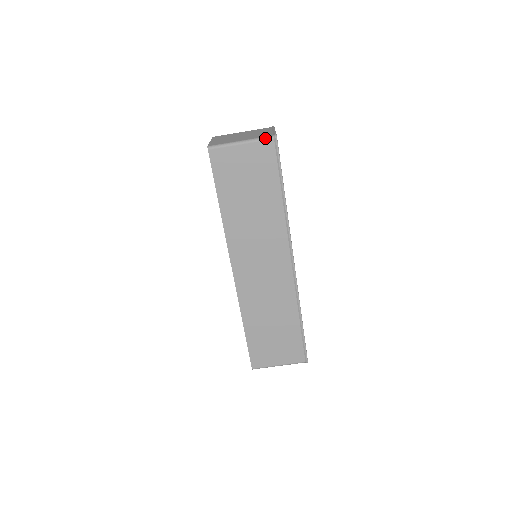
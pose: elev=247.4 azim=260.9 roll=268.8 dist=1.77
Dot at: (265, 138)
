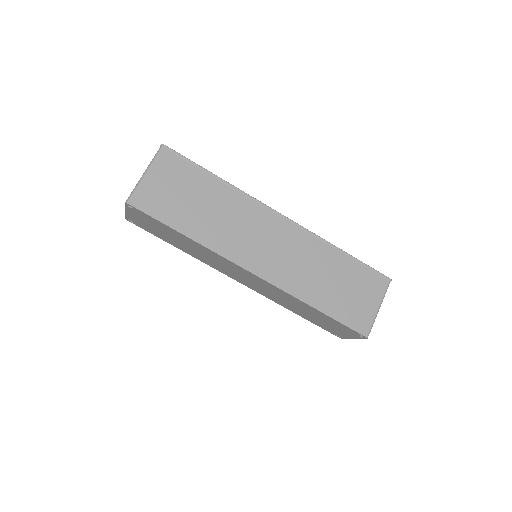
Dot at: (157, 154)
